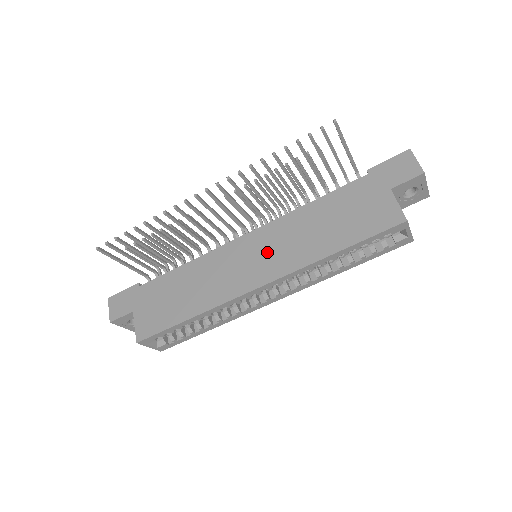
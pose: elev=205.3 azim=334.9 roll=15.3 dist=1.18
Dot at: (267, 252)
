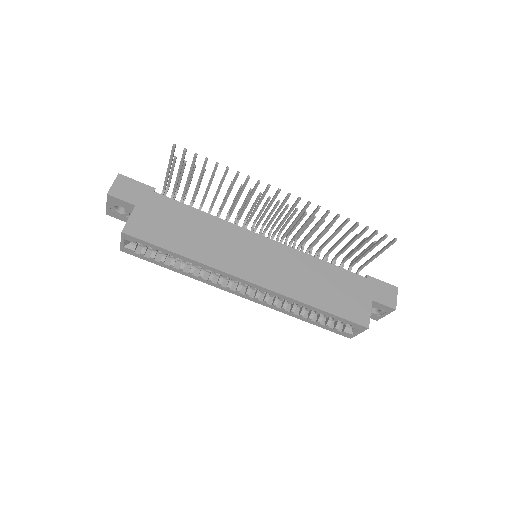
Dot at: (272, 264)
